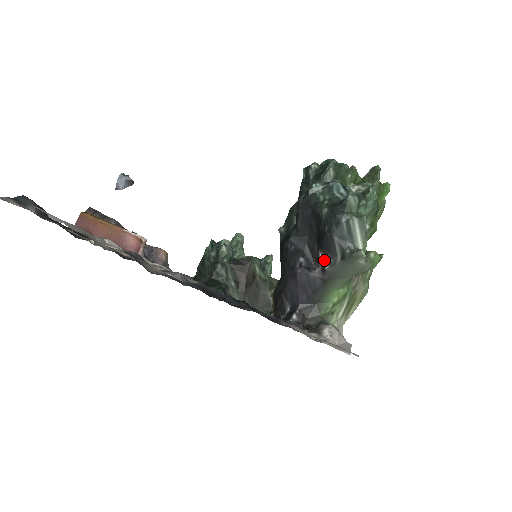
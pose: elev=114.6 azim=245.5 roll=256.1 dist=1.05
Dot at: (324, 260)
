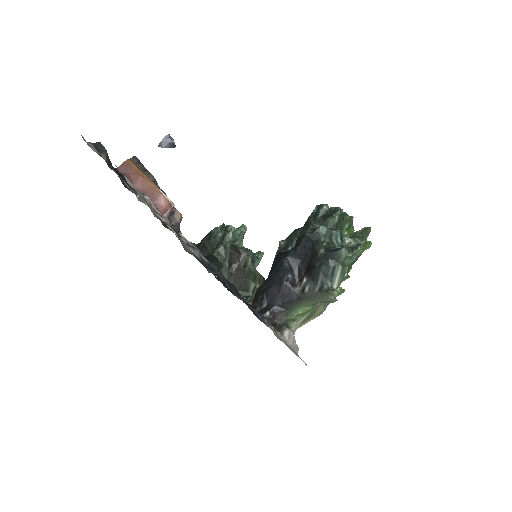
Dot at: (306, 285)
